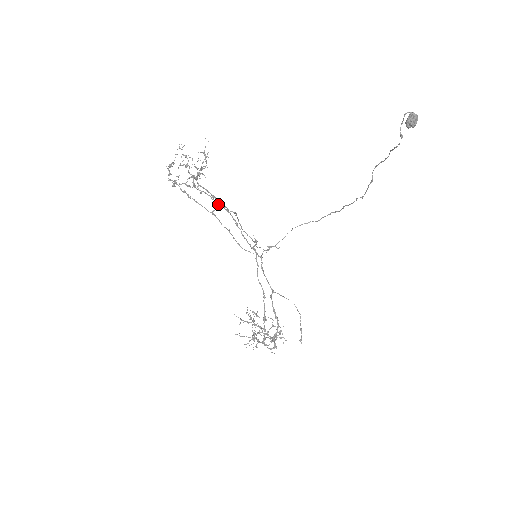
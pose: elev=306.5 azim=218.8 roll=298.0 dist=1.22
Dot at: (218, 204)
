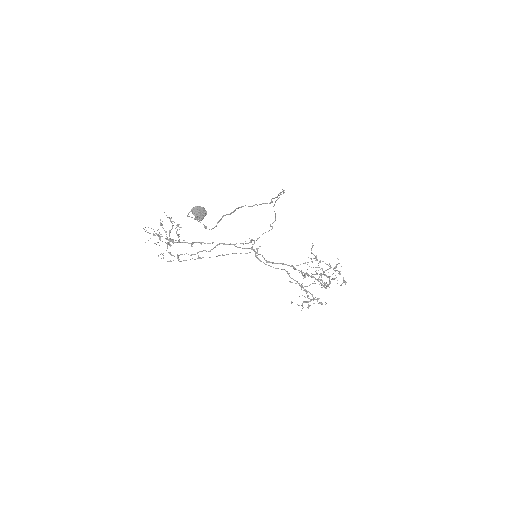
Dot at: (195, 254)
